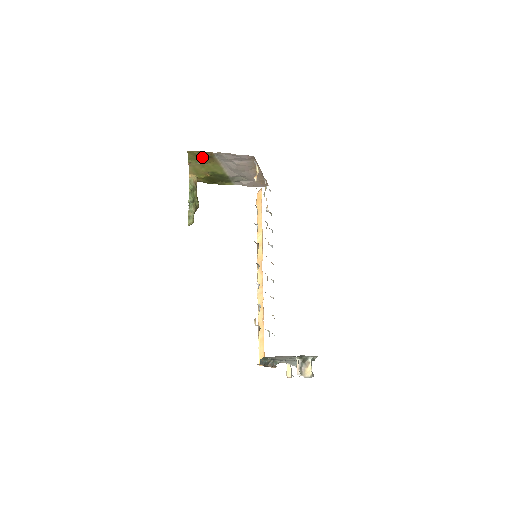
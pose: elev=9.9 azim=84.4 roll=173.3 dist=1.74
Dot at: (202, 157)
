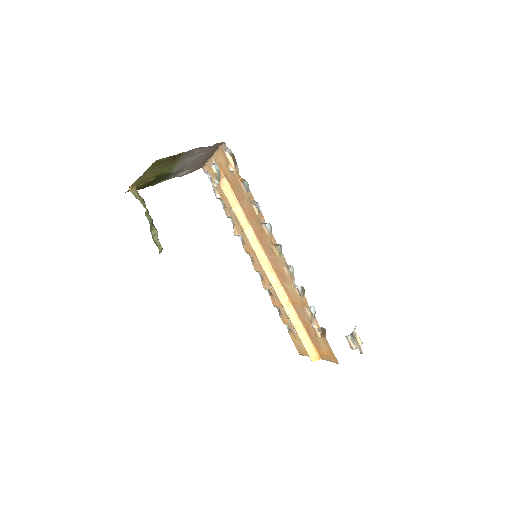
Dot at: (165, 162)
